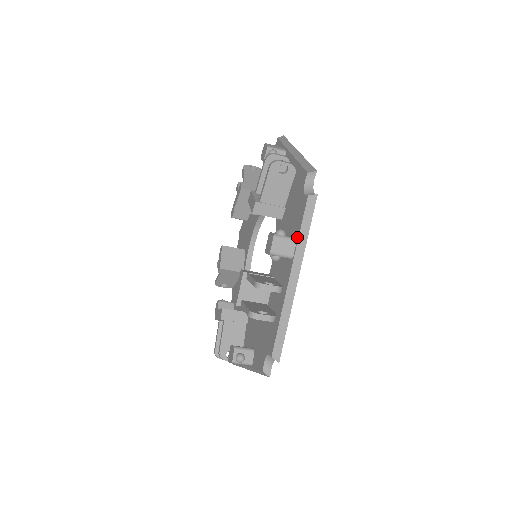
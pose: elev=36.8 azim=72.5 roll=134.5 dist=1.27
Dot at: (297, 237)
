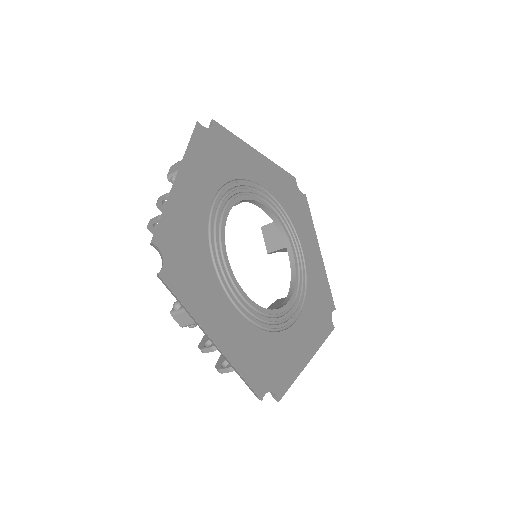
Dot at: occluded
